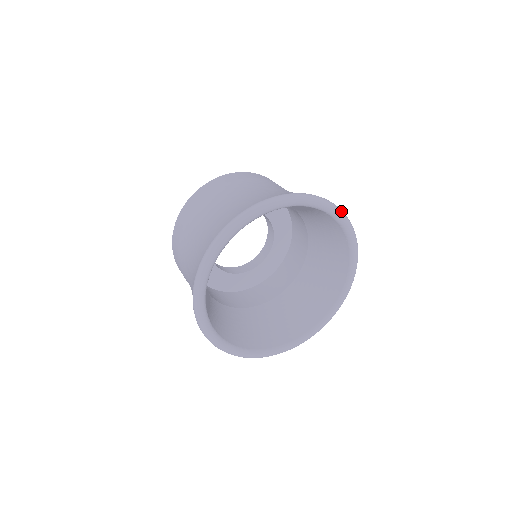
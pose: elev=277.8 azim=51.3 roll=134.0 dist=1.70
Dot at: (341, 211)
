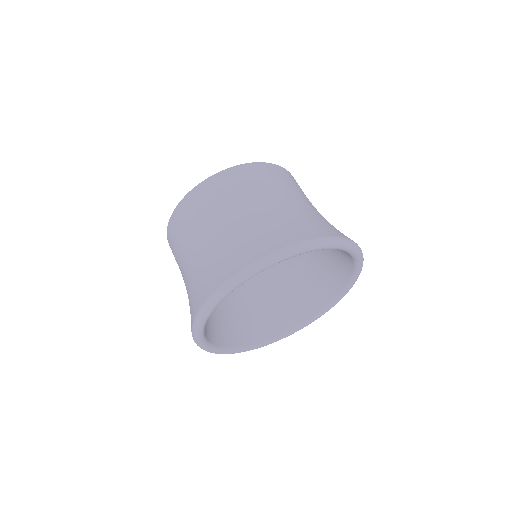
Dot at: (298, 248)
